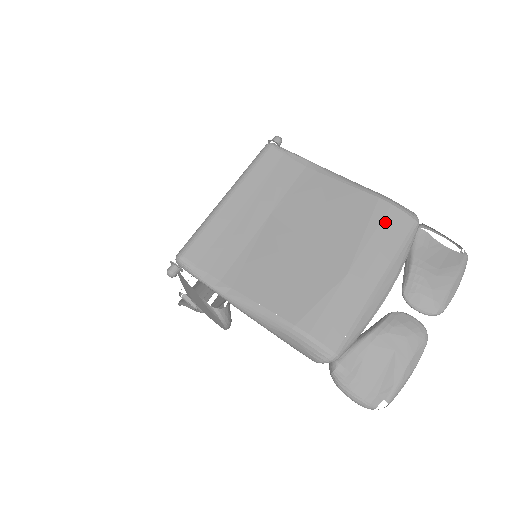
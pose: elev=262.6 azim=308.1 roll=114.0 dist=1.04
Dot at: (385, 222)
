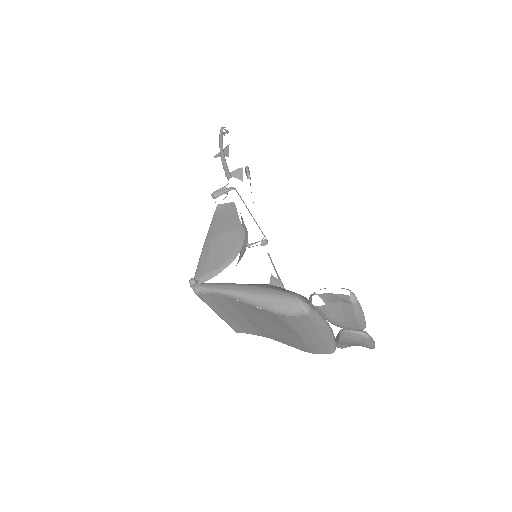
Dot at: (292, 322)
